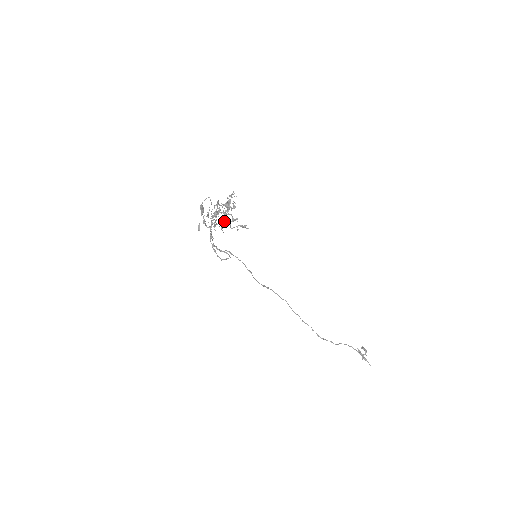
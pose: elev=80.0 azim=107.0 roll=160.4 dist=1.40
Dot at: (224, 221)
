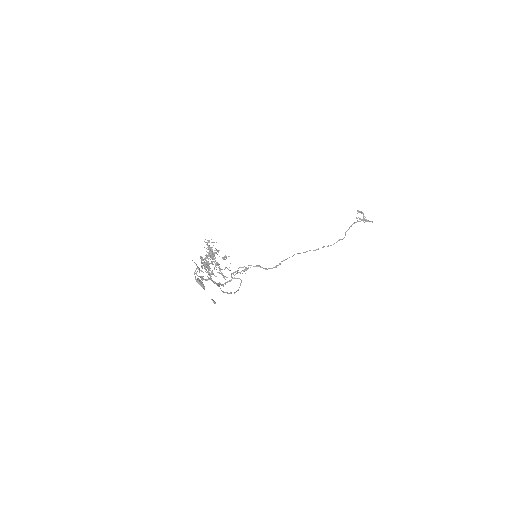
Dot at: occluded
